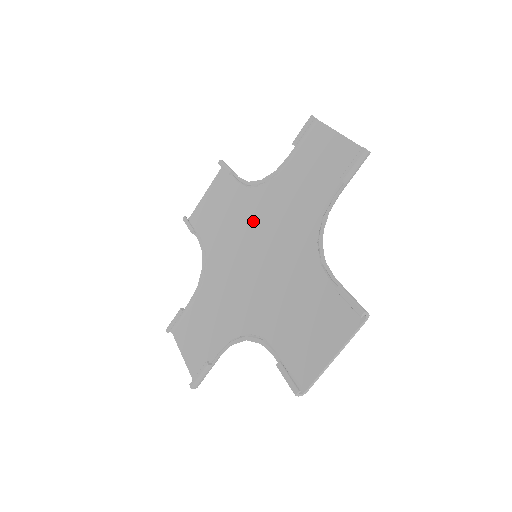
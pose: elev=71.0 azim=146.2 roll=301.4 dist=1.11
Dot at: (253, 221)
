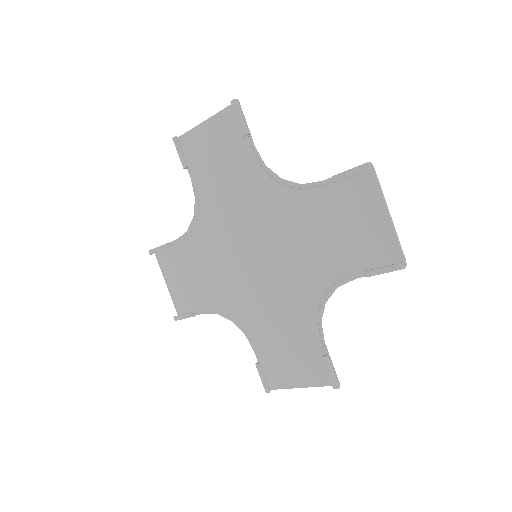
Dot at: (261, 218)
